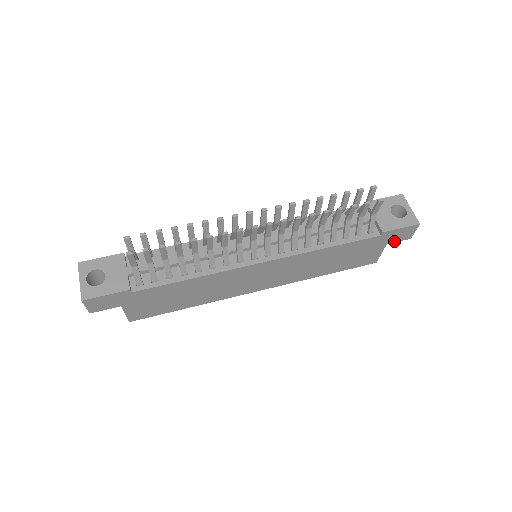
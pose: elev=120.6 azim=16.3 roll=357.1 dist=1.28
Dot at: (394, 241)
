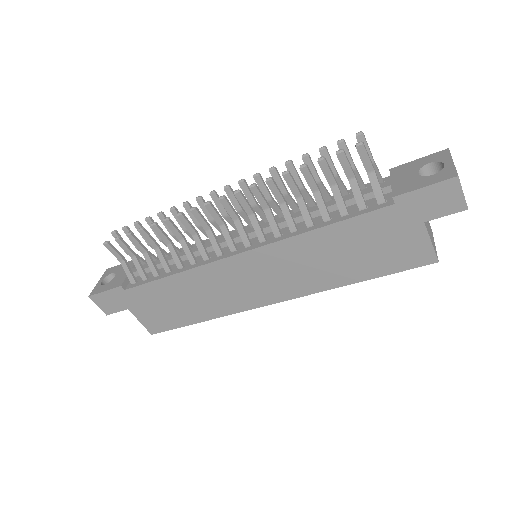
Dot at: (435, 215)
